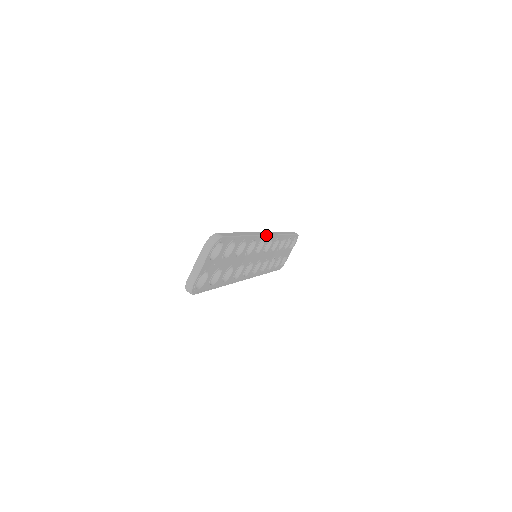
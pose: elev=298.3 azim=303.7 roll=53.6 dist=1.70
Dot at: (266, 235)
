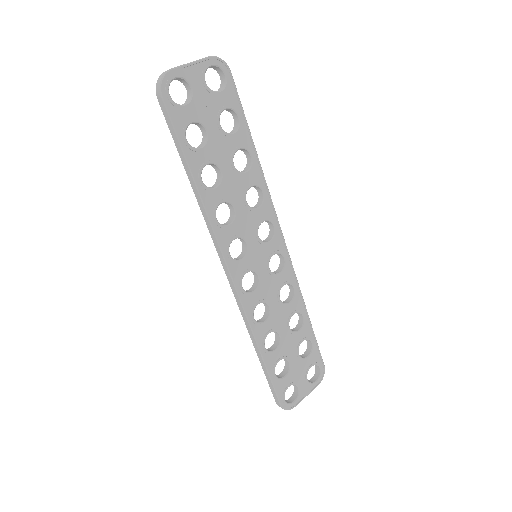
Dot at: occluded
